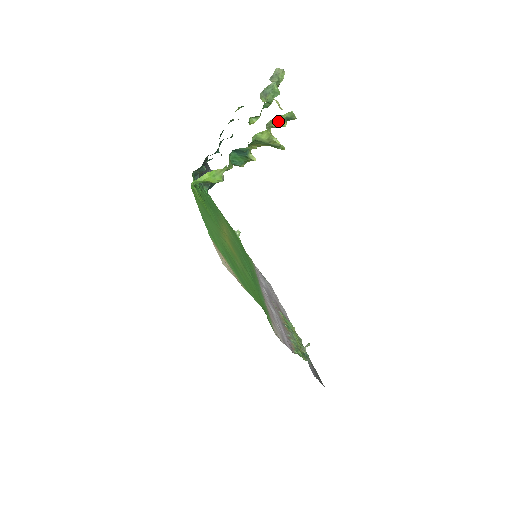
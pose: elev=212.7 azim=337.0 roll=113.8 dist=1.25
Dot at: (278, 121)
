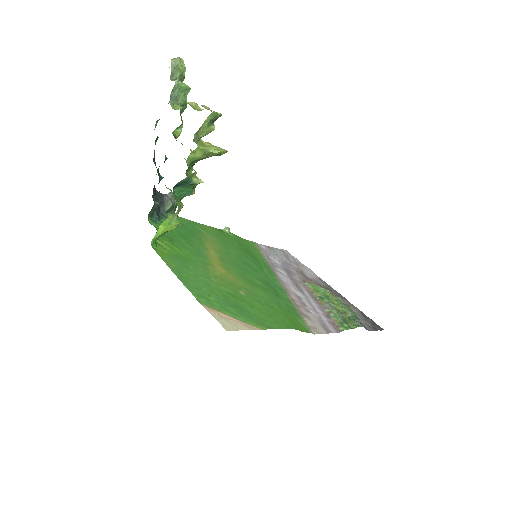
Dot at: (204, 129)
